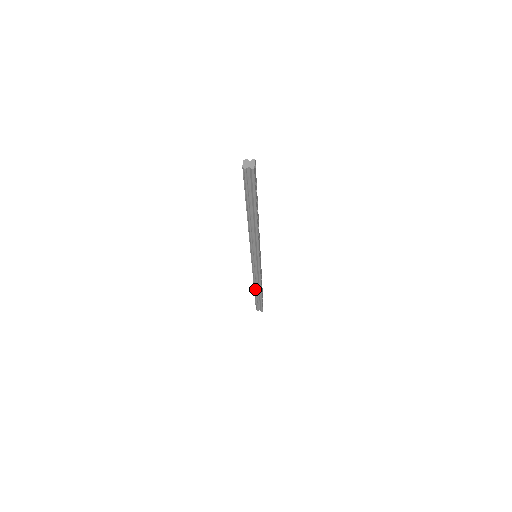
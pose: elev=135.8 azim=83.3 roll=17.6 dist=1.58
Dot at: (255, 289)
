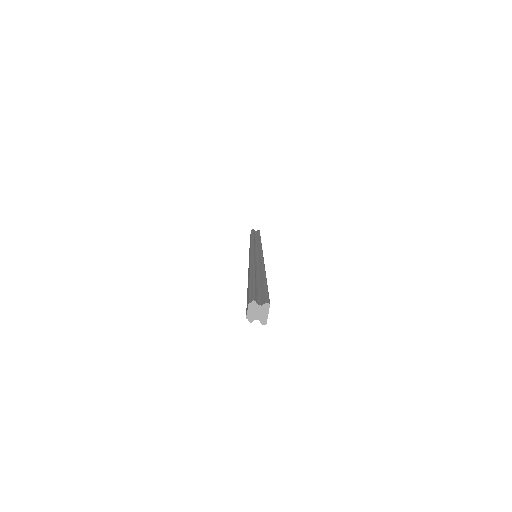
Dot at: occluded
